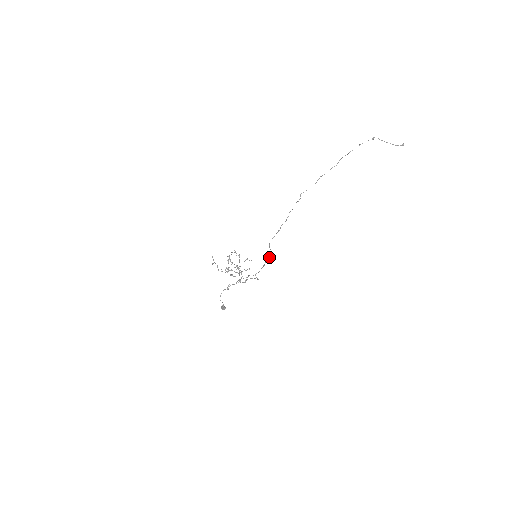
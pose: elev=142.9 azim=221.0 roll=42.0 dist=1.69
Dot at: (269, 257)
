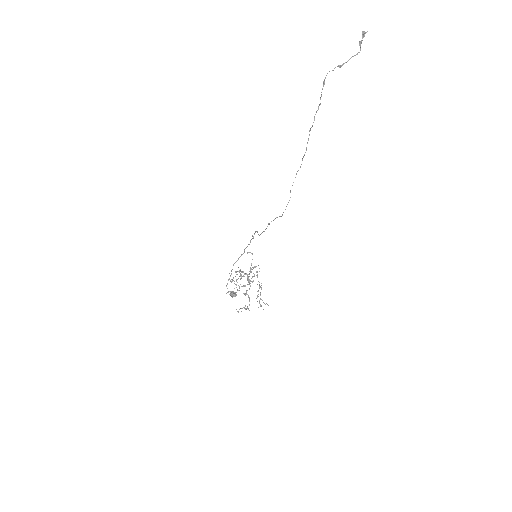
Dot at: (254, 234)
